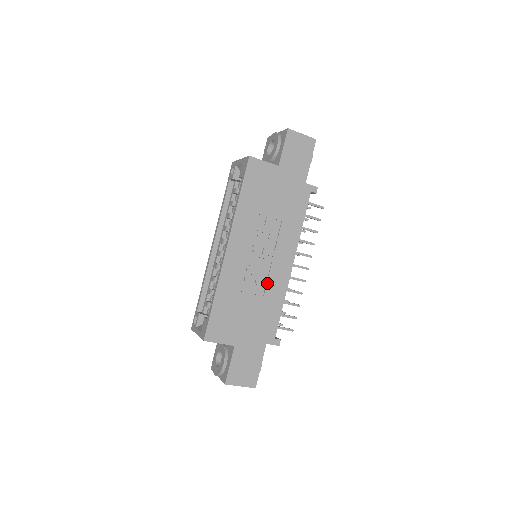
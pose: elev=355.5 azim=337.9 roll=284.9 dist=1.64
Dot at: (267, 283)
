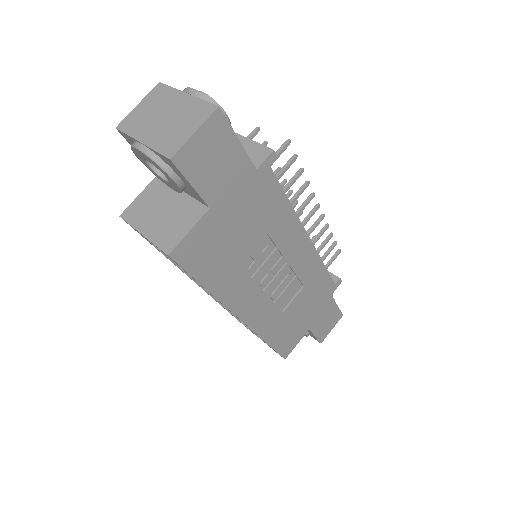
Dot at: (298, 278)
